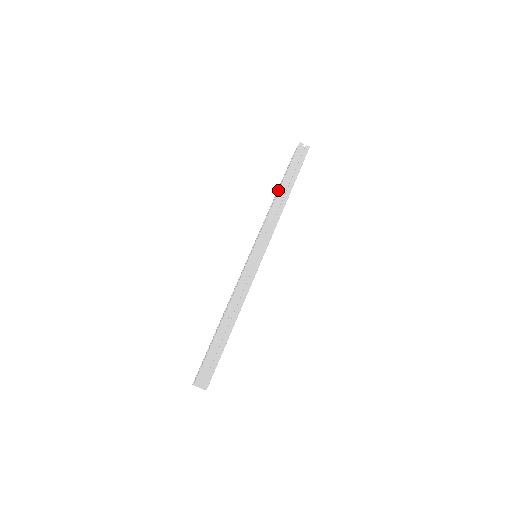
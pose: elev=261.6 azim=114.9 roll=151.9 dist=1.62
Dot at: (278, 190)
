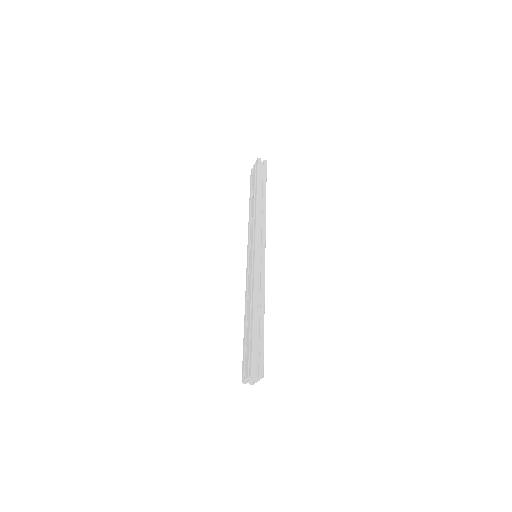
Dot at: (255, 198)
